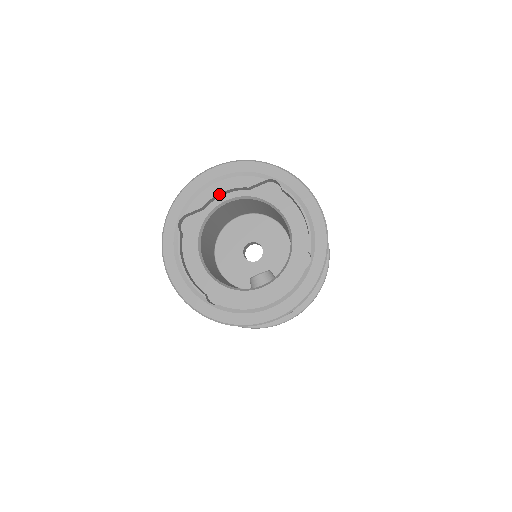
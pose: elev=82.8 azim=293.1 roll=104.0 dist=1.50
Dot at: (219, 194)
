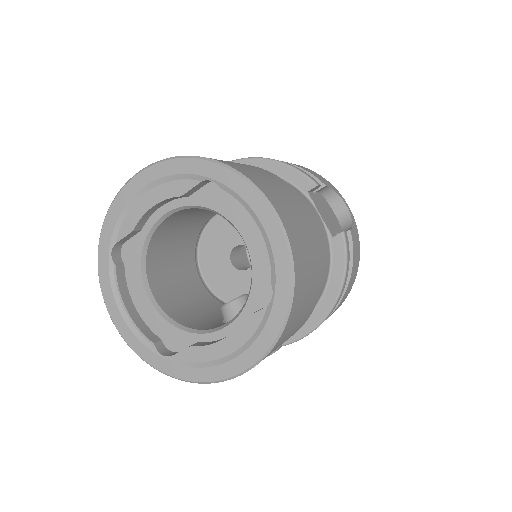
Dot at: (150, 209)
